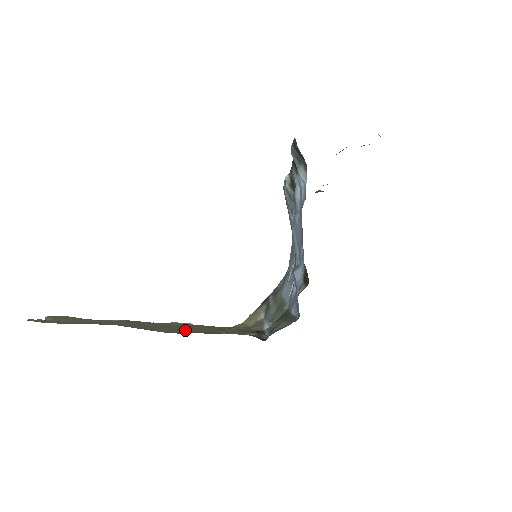
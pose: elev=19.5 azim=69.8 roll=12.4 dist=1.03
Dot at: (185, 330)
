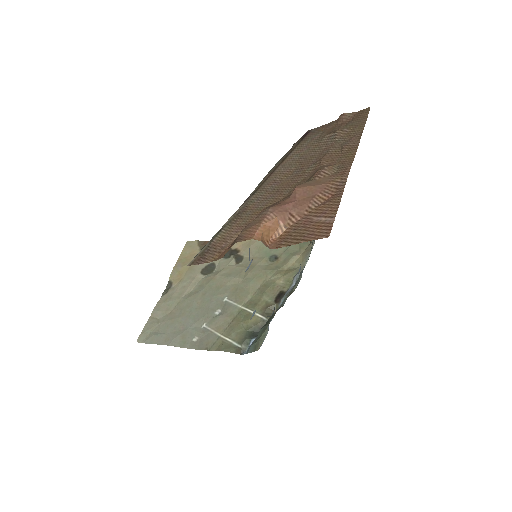
Dot at: (210, 332)
